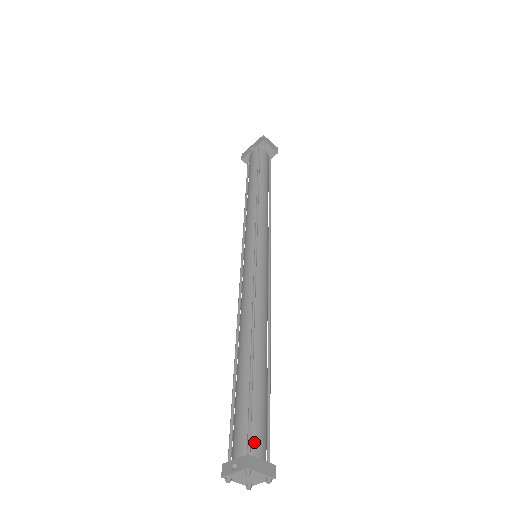
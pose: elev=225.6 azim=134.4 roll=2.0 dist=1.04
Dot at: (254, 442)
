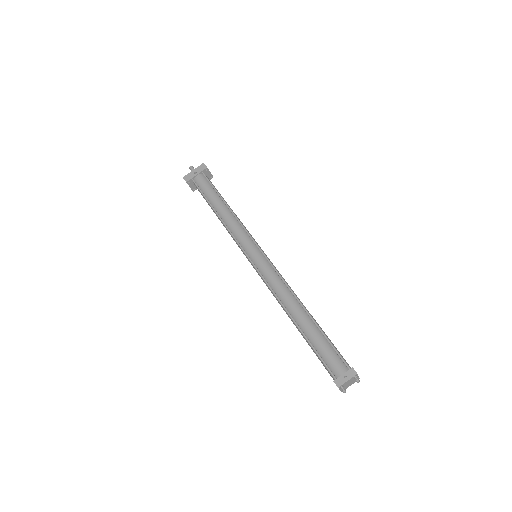
Dot at: (346, 362)
